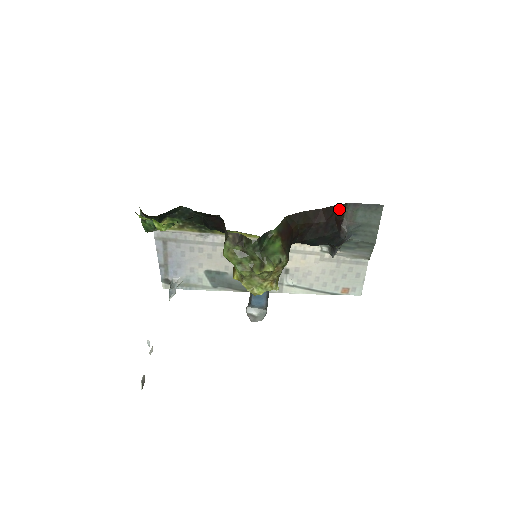
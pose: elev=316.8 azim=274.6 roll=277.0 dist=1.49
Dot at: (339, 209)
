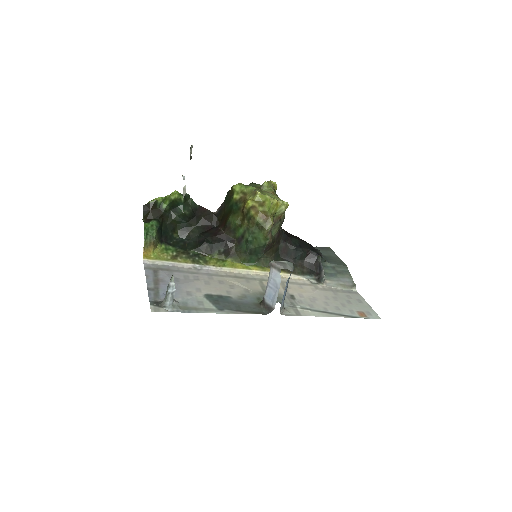
Dot at: occluded
